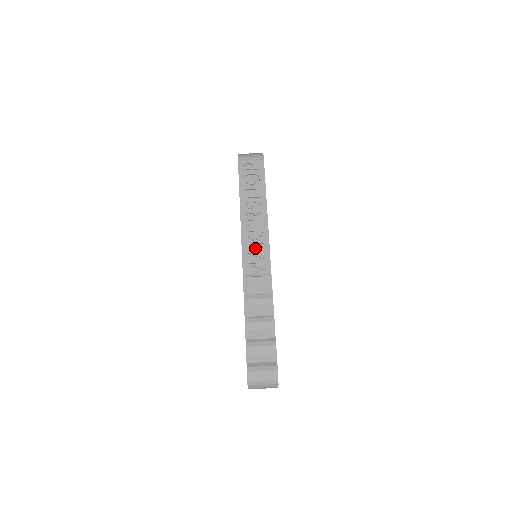
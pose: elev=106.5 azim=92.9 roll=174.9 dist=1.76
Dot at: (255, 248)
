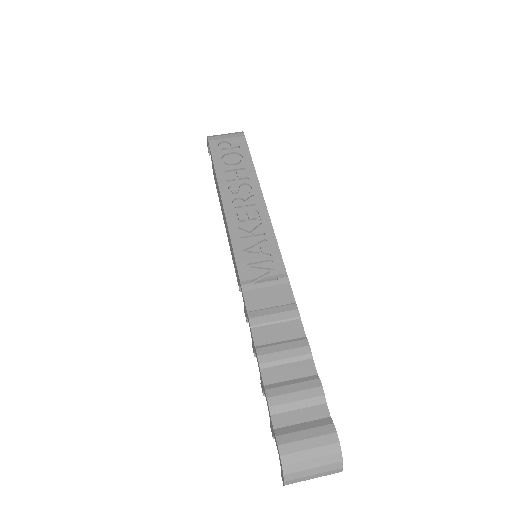
Dot at: (253, 241)
